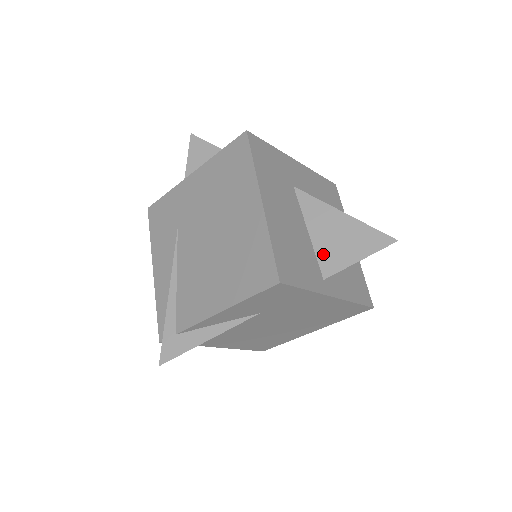
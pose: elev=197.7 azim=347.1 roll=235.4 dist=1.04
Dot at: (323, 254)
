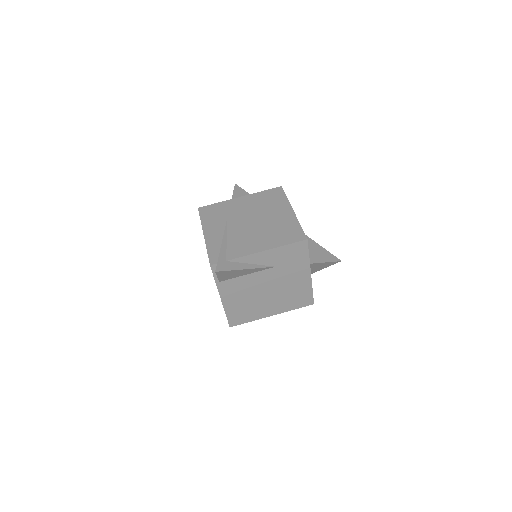
Dot at: occluded
